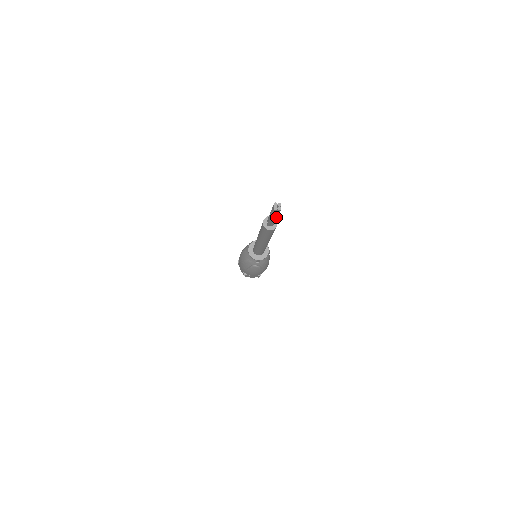
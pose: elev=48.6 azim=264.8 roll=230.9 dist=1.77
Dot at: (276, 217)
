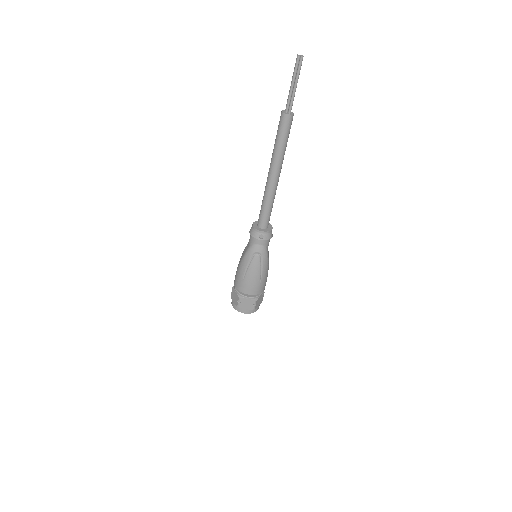
Dot at: (297, 81)
